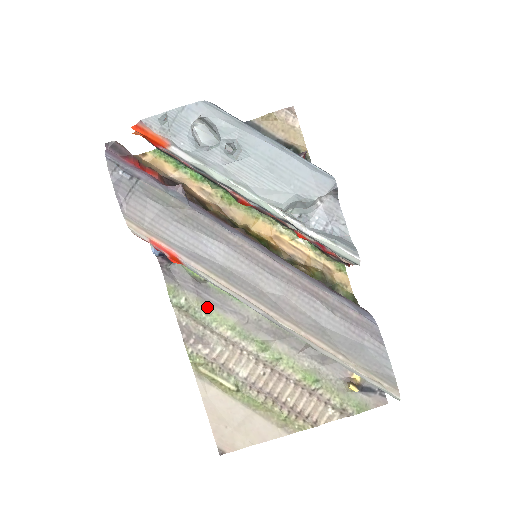
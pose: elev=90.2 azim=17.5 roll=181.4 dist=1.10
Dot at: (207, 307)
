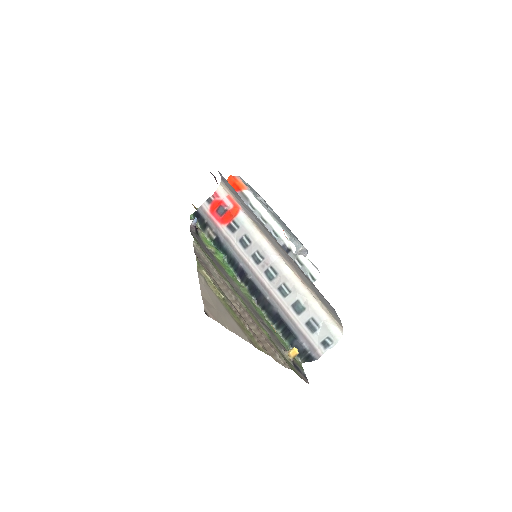
Dot at: (211, 260)
